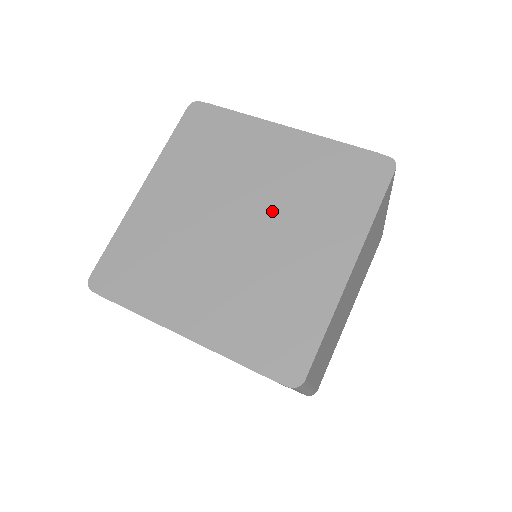
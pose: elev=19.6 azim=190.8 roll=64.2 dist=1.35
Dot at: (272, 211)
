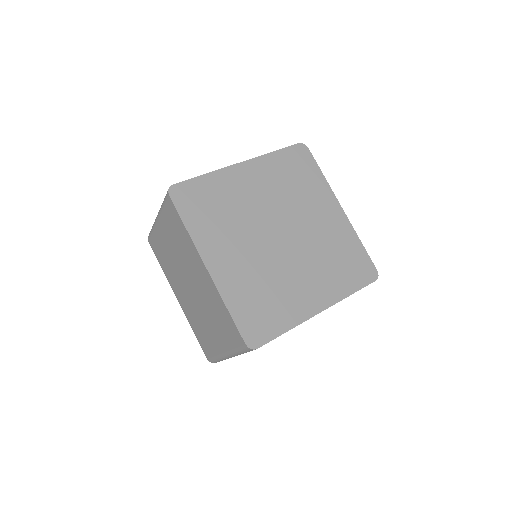
Dot at: (303, 245)
